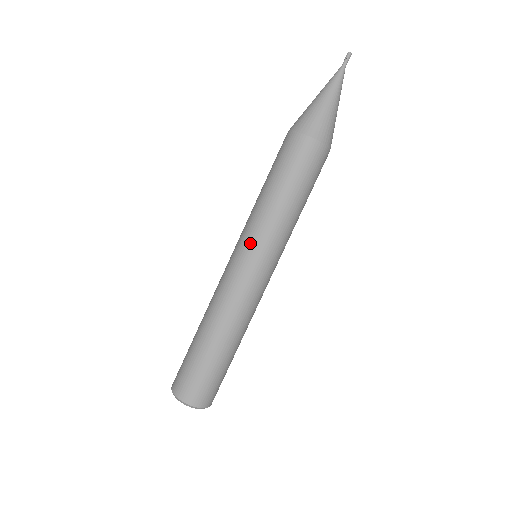
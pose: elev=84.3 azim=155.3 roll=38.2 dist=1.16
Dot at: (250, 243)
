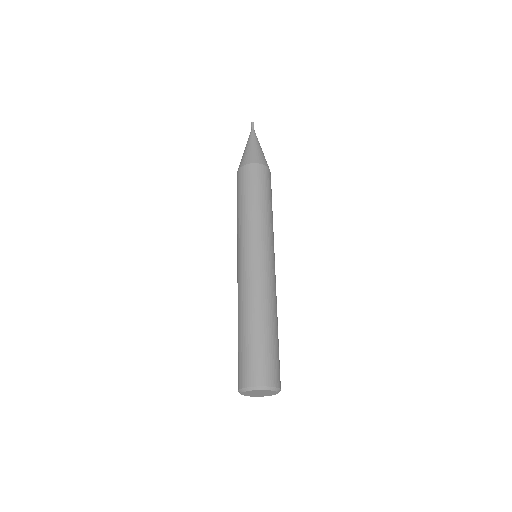
Dot at: (237, 247)
